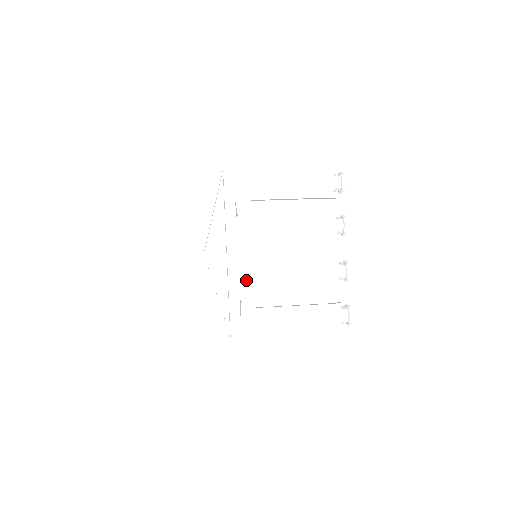
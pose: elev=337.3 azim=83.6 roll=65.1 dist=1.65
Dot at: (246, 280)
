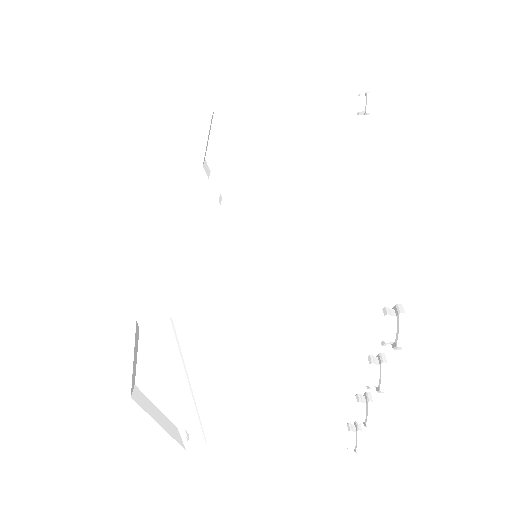
Dot at: (204, 413)
